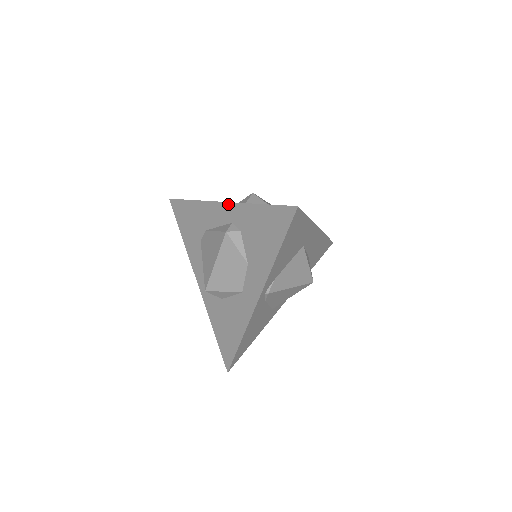
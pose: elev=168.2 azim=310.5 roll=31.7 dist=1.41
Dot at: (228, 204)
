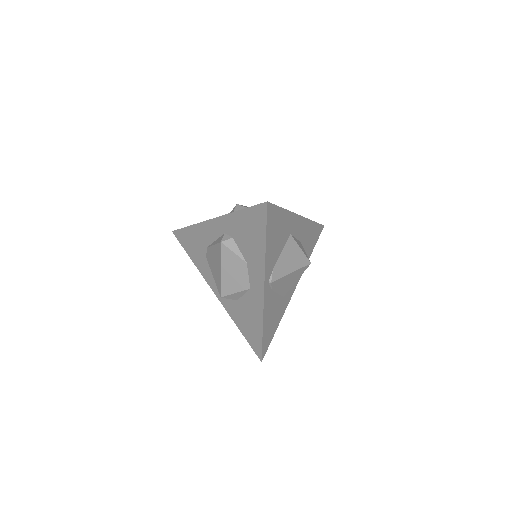
Dot at: (217, 219)
